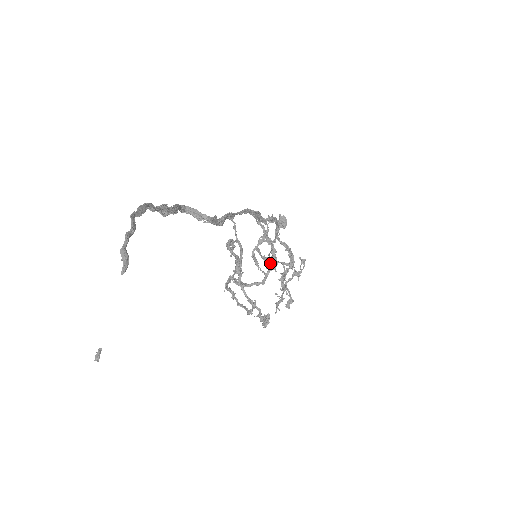
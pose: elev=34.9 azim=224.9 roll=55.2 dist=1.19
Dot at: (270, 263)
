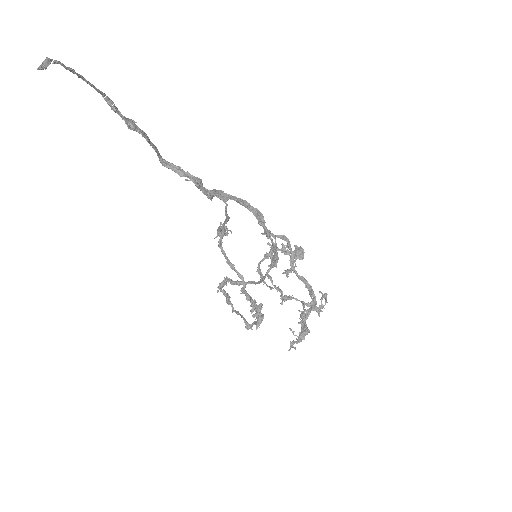
Dot at: (271, 261)
